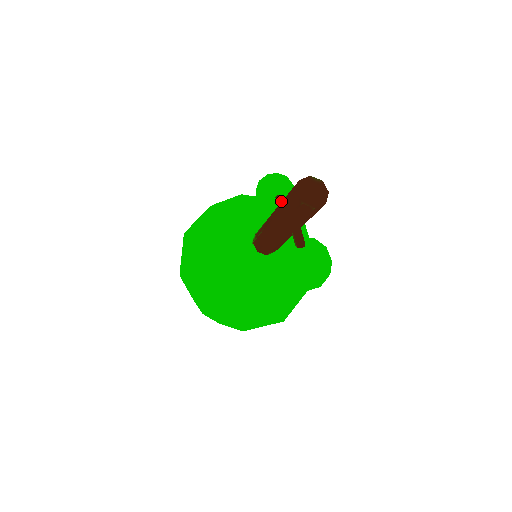
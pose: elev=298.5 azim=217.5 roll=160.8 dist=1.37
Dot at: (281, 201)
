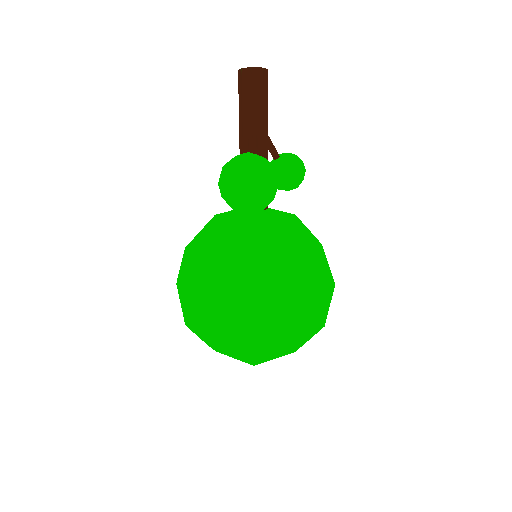
Dot at: (268, 144)
